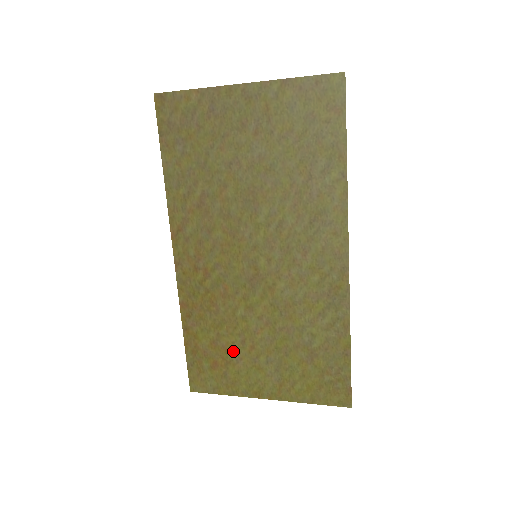
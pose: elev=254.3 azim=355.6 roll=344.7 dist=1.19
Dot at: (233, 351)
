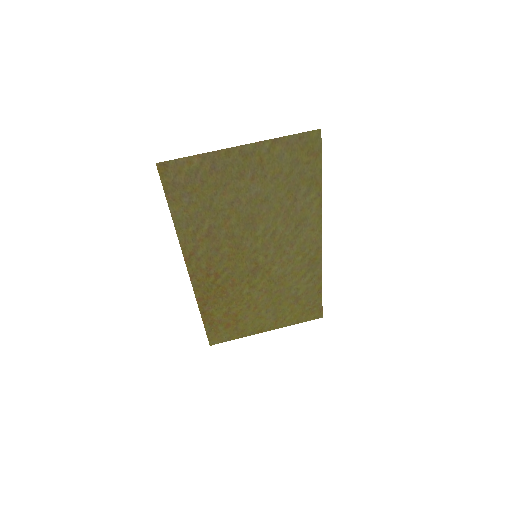
Dot at: (241, 314)
